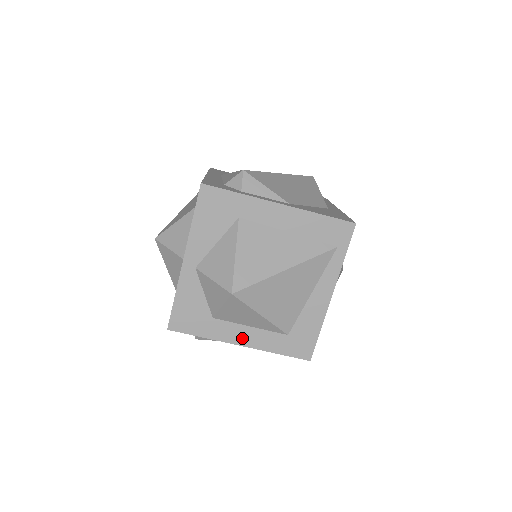
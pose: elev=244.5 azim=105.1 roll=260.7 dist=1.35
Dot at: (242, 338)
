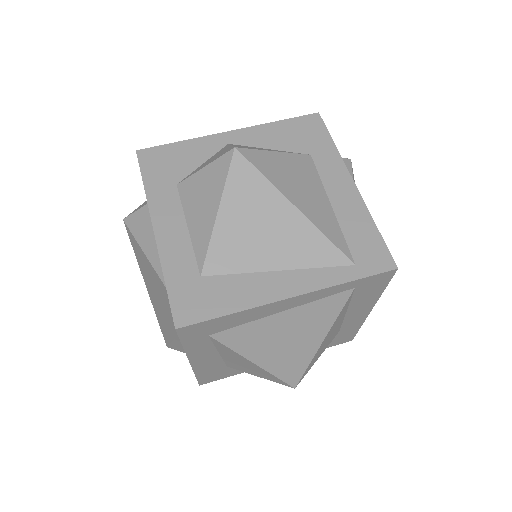
Dot at: (166, 227)
